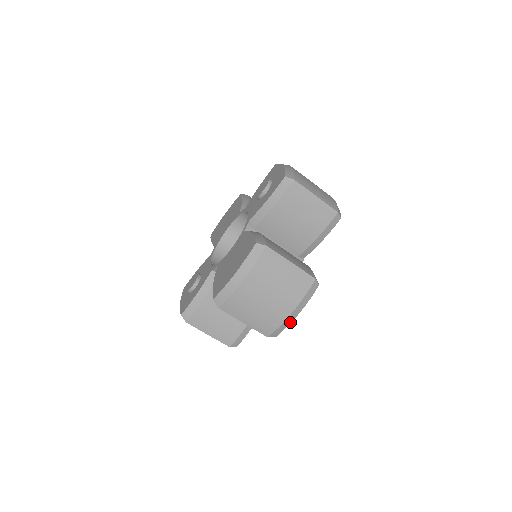
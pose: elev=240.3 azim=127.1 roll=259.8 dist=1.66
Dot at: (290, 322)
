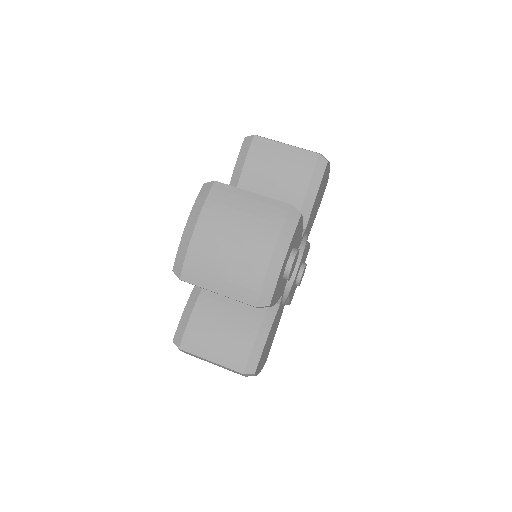
Dot at: (278, 274)
